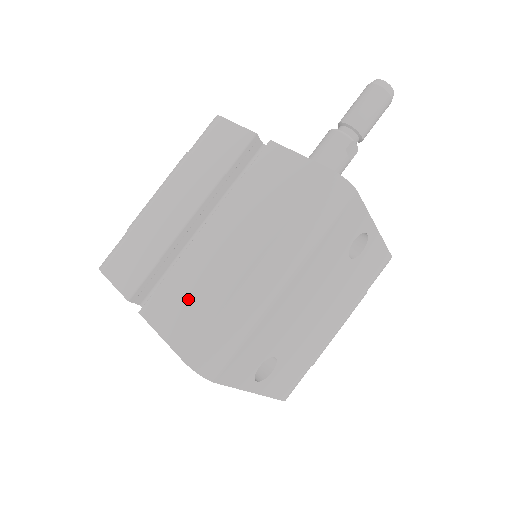
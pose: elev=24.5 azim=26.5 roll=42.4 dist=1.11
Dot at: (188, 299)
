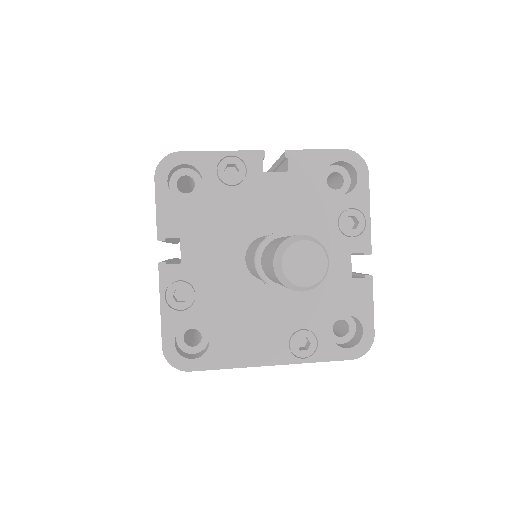
Dot at: occluded
